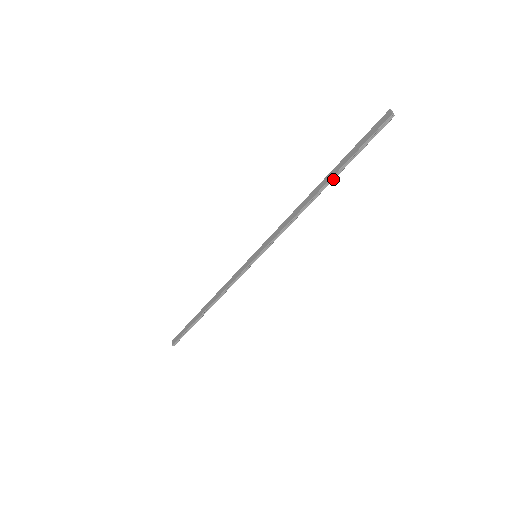
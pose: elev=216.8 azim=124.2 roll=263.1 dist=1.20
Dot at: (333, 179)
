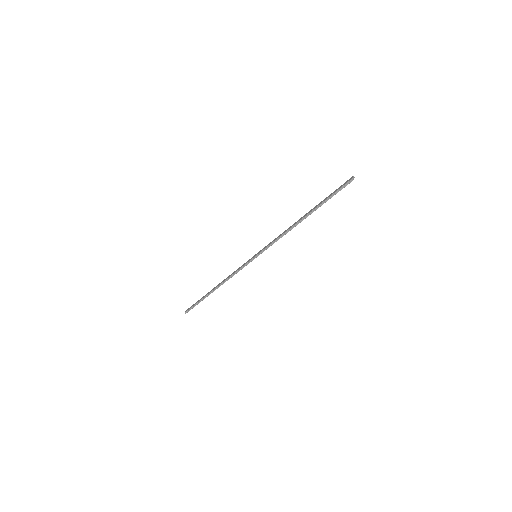
Dot at: (312, 212)
